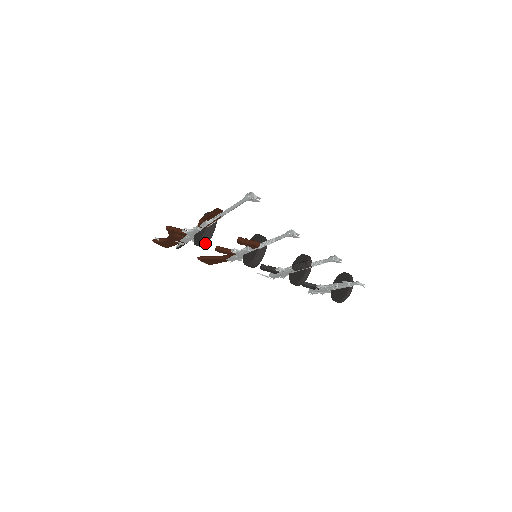
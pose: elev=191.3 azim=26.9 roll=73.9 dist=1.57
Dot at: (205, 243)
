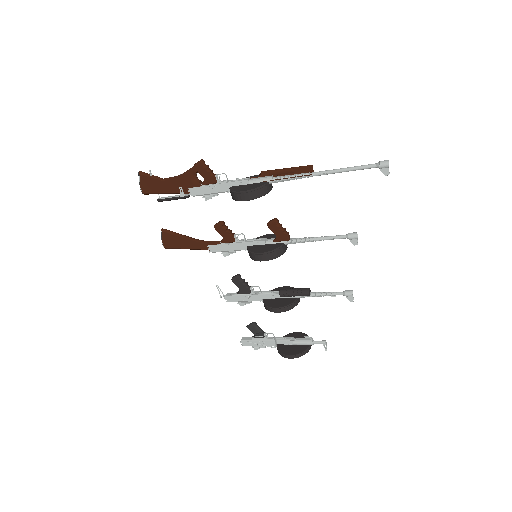
Dot at: (255, 196)
